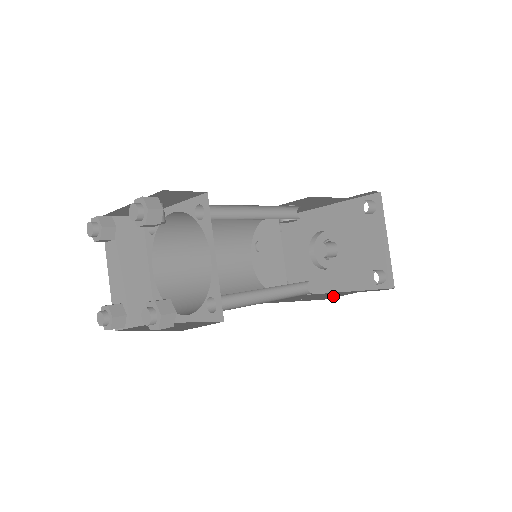
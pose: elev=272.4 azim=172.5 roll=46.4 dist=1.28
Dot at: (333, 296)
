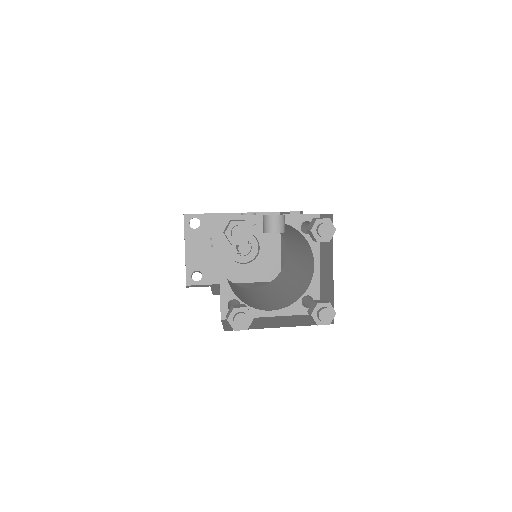
Dot at: occluded
